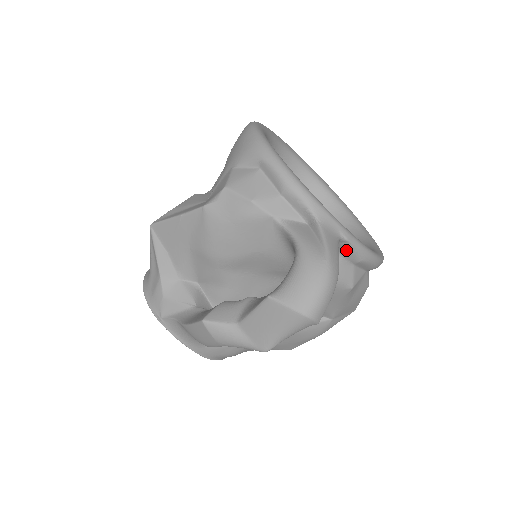
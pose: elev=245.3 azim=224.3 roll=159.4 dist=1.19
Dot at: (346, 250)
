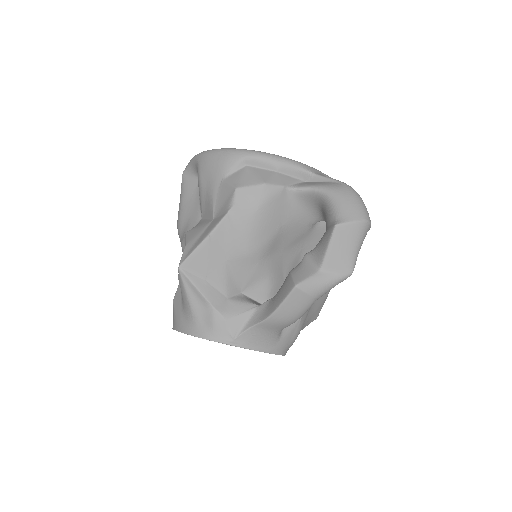
Dot at: occluded
